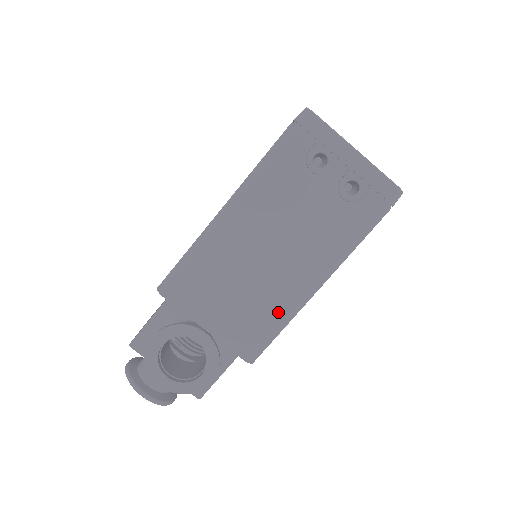
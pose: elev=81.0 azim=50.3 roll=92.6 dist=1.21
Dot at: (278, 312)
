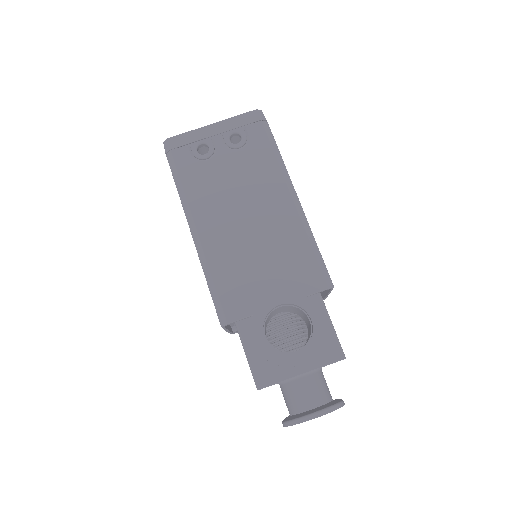
Dot at: (298, 238)
